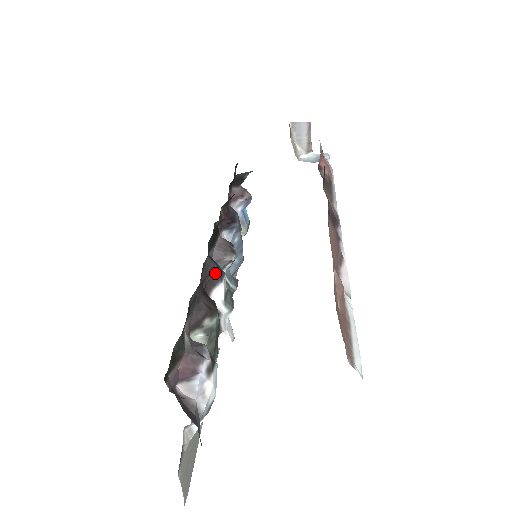
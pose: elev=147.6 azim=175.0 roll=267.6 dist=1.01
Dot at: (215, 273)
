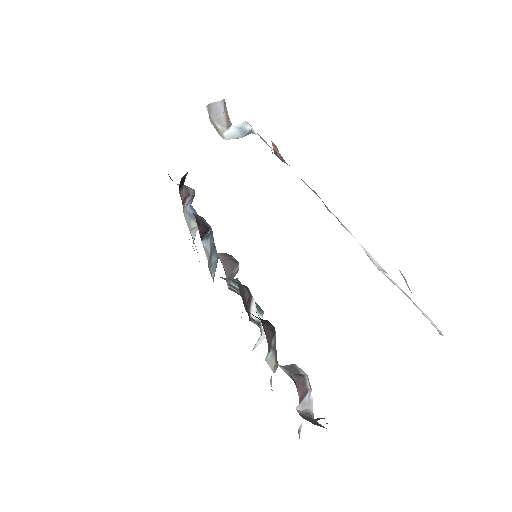
Dot at: (248, 294)
